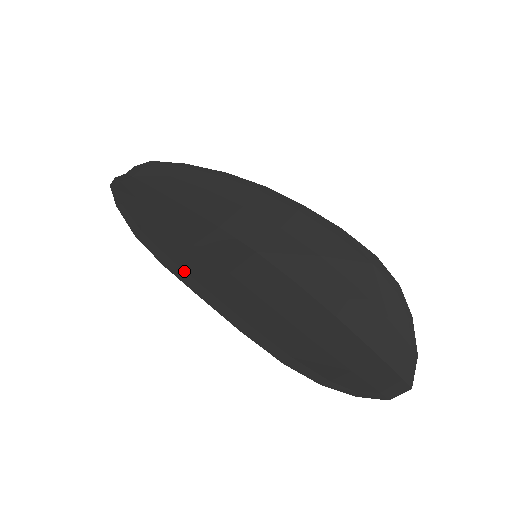
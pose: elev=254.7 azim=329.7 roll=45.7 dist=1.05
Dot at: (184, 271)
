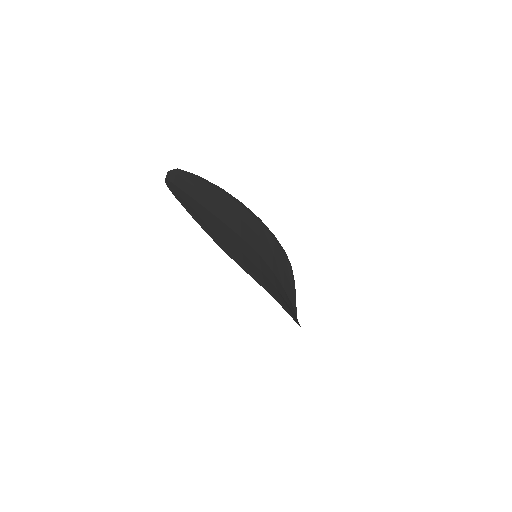
Dot at: (253, 274)
